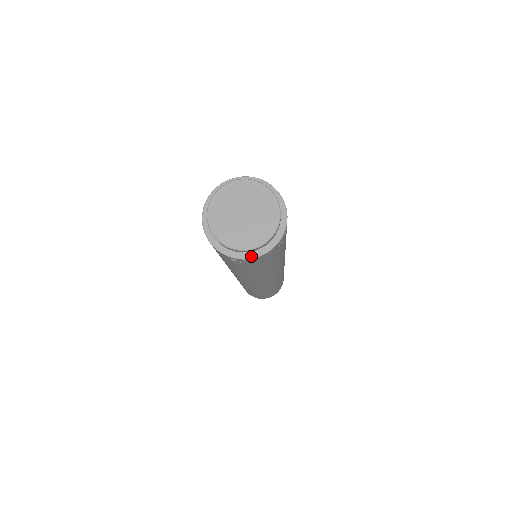
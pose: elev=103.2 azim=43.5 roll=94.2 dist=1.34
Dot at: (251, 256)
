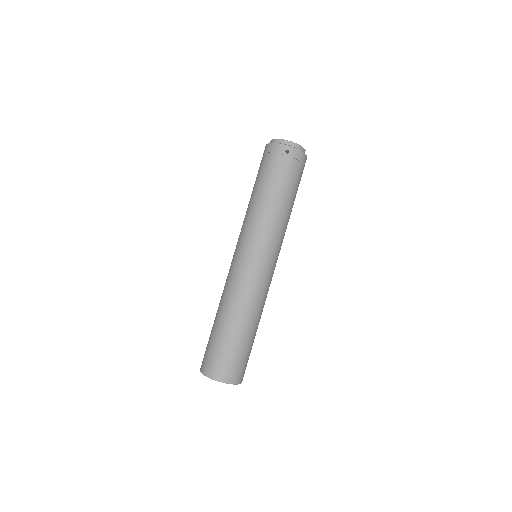
Dot at: (298, 149)
